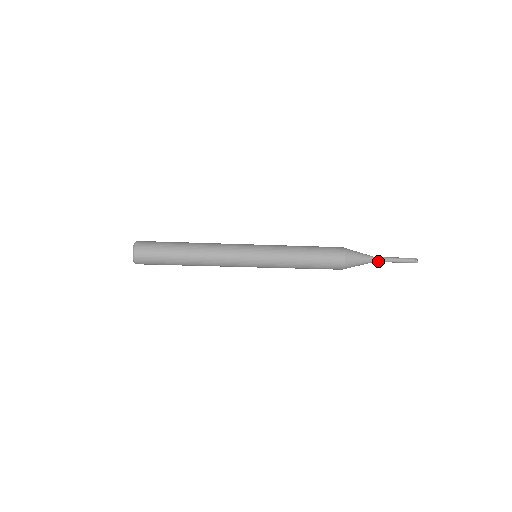
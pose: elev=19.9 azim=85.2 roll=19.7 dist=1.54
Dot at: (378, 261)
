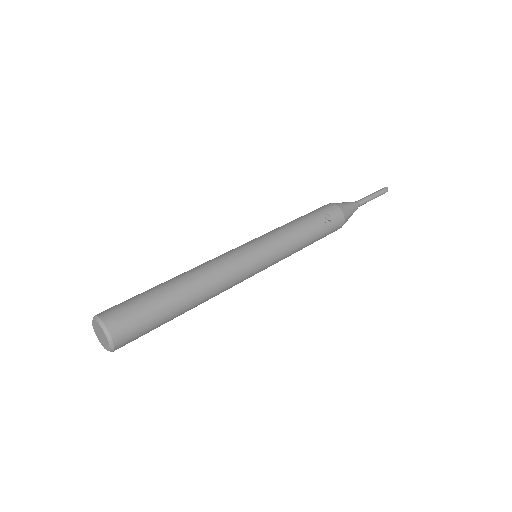
Dot at: (359, 205)
